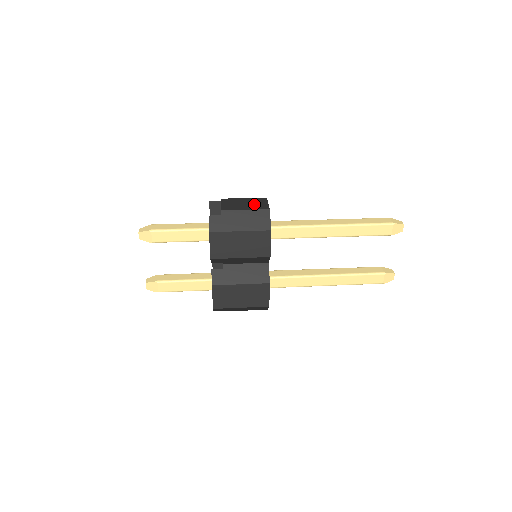
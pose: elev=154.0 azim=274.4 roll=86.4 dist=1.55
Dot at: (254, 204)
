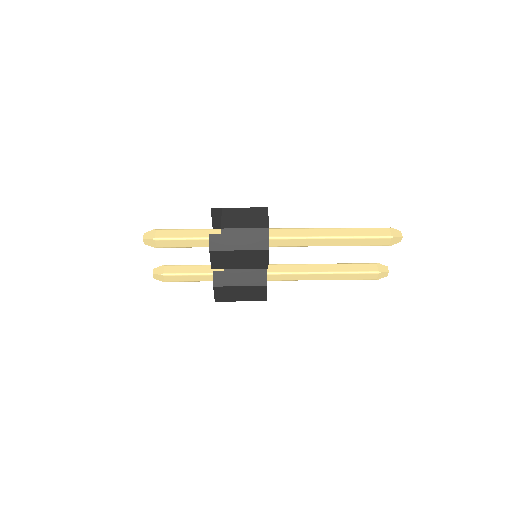
Dot at: (254, 219)
